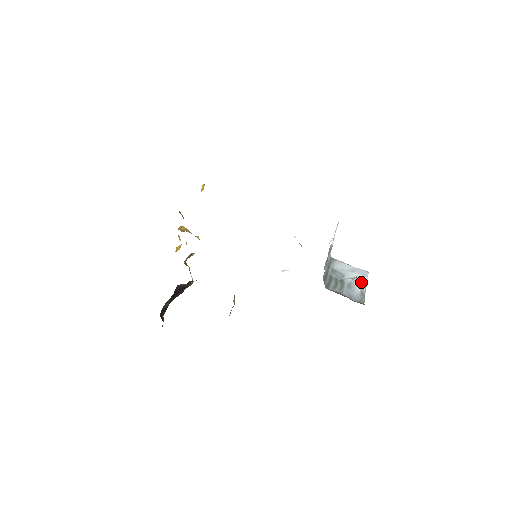
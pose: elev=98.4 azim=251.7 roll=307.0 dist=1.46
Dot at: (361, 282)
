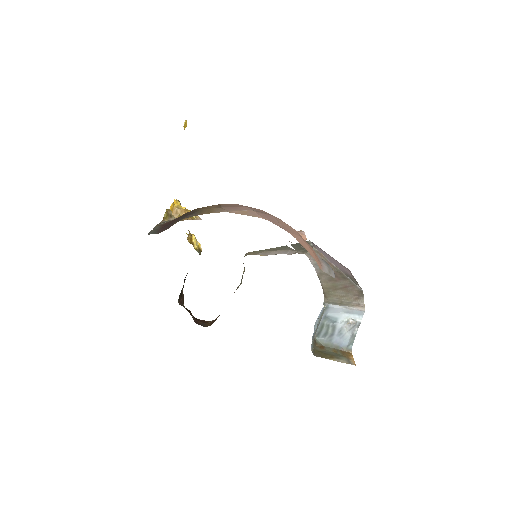
Dot at: (353, 327)
